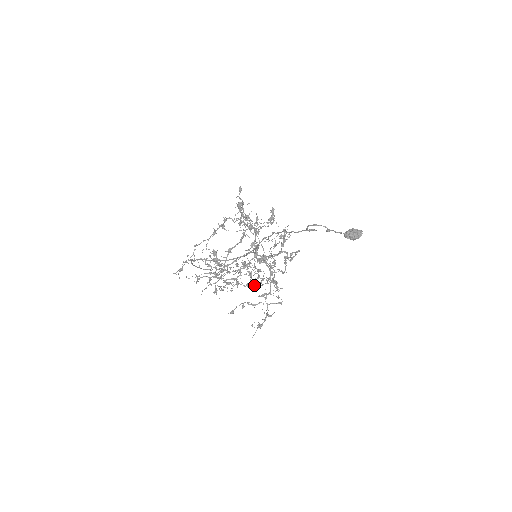
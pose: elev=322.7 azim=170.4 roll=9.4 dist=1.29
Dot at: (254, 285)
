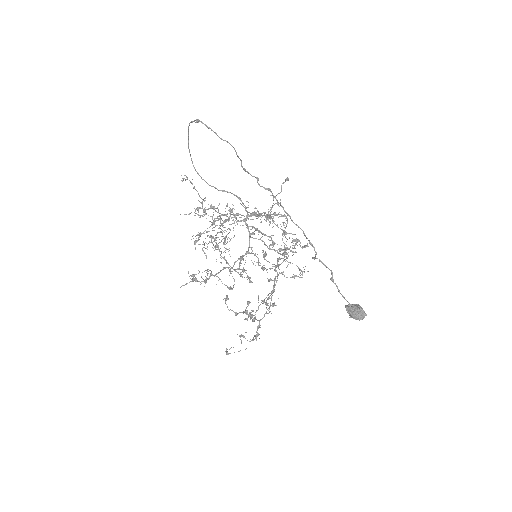
Dot at: occluded
